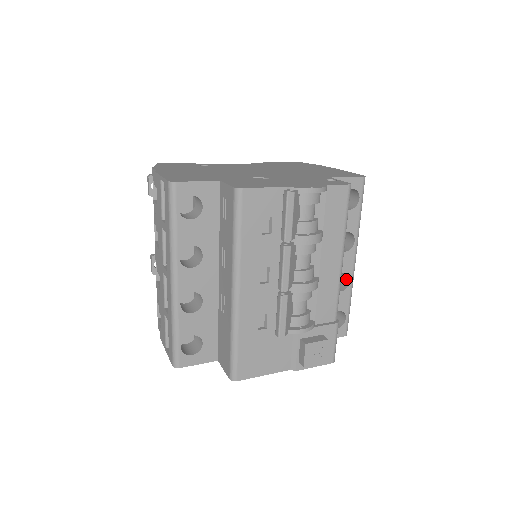
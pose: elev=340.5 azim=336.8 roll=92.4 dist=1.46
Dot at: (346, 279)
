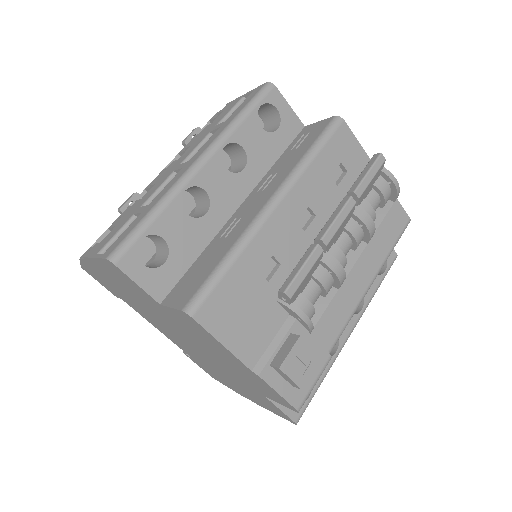
Dot at: occluded
